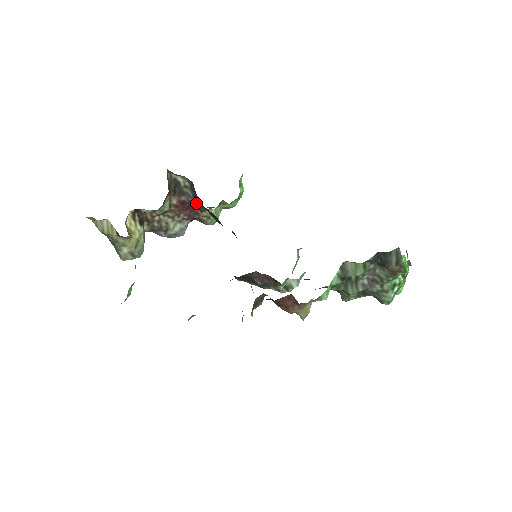
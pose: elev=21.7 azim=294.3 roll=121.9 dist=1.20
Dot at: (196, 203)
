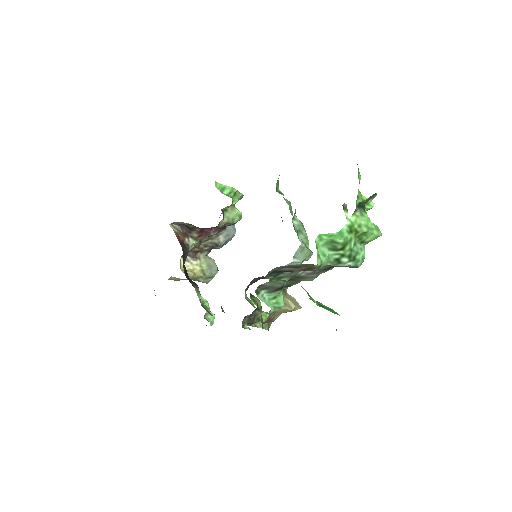
Dot at: occluded
